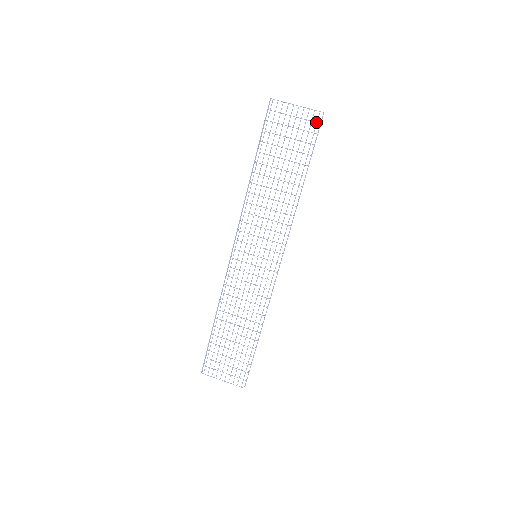
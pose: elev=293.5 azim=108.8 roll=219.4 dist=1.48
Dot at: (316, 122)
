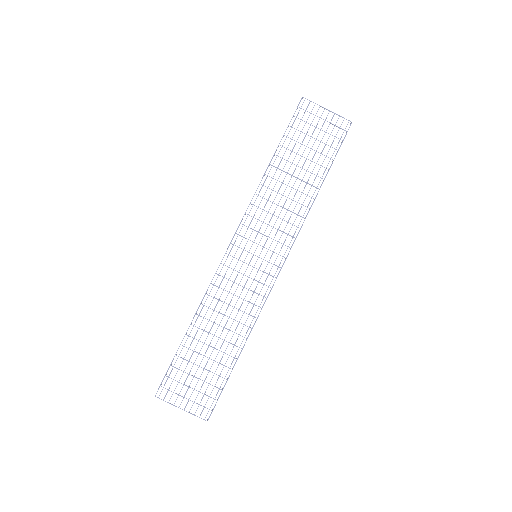
Dot at: occluded
